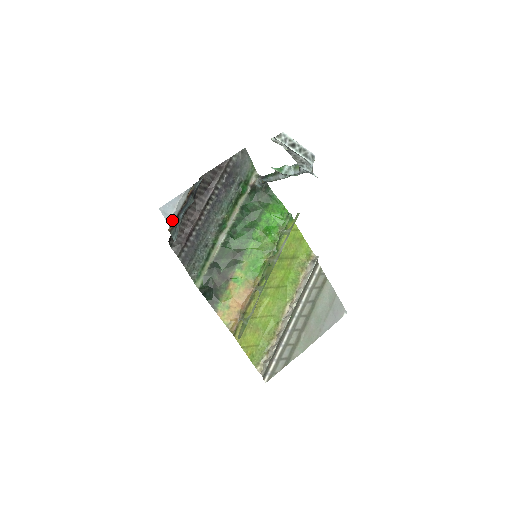
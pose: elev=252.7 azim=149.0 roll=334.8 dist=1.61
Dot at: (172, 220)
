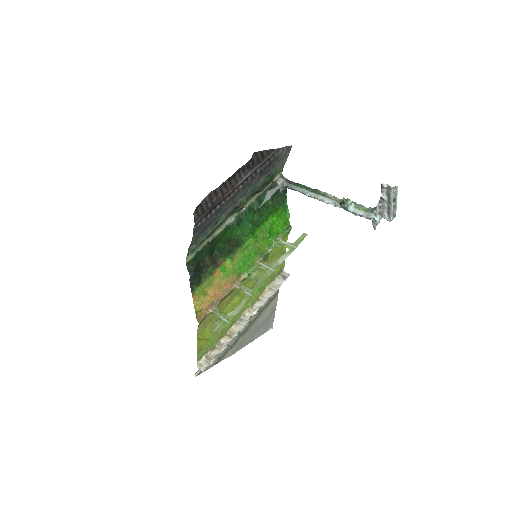
Dot at: occluded
